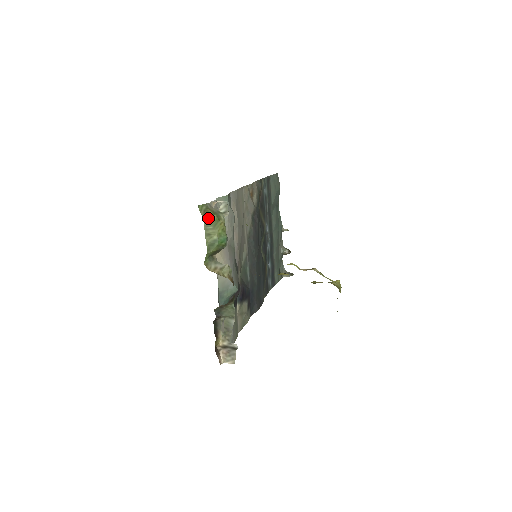
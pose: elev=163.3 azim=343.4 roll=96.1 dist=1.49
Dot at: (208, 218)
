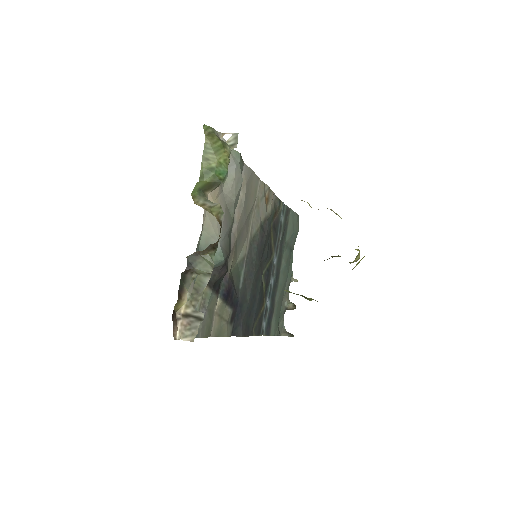
Dot at: (211, 140)
